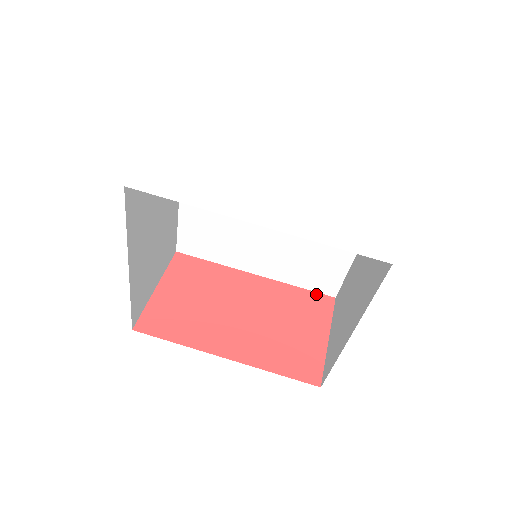
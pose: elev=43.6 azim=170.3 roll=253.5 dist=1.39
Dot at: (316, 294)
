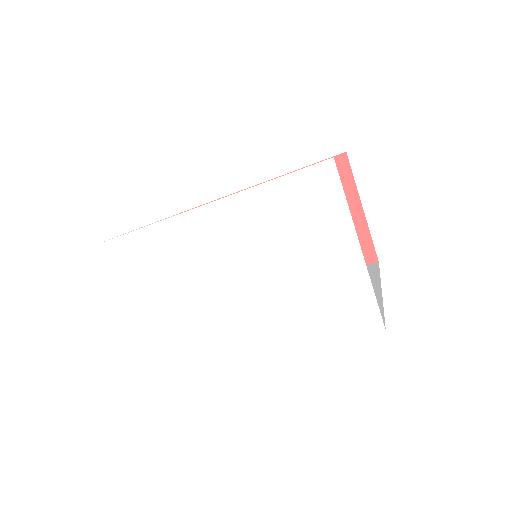
Dot at: occluded
